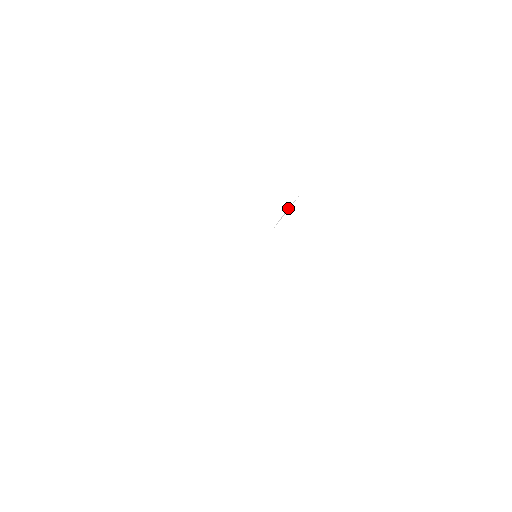
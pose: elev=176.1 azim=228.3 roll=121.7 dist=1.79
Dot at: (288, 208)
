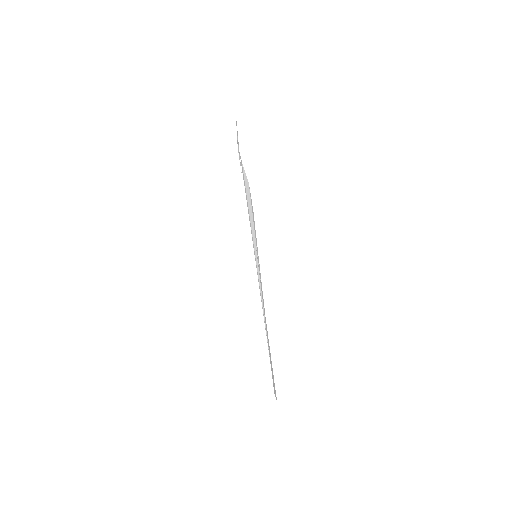
Dot at: occluded
